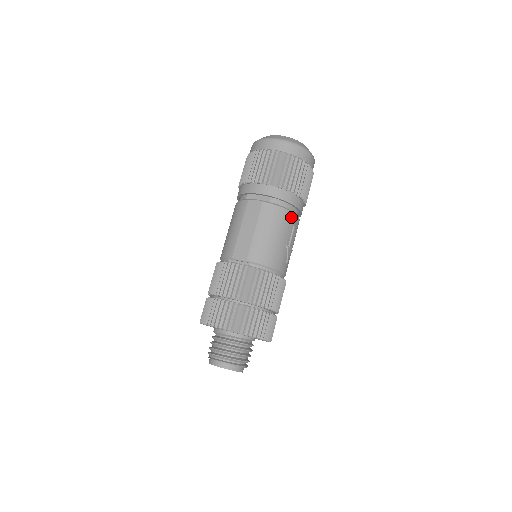
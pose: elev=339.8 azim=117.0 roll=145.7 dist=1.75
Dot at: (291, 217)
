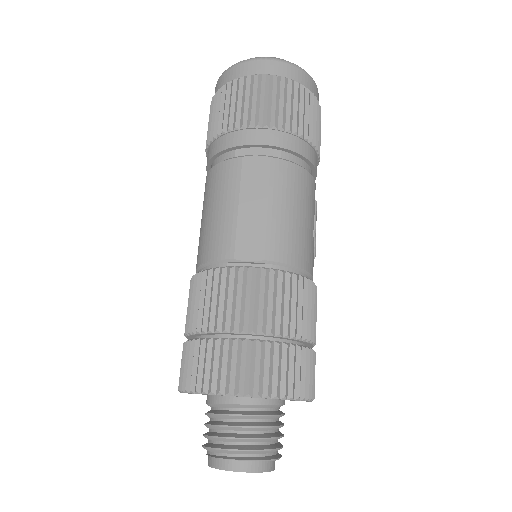
Dot at: (312, 184)
